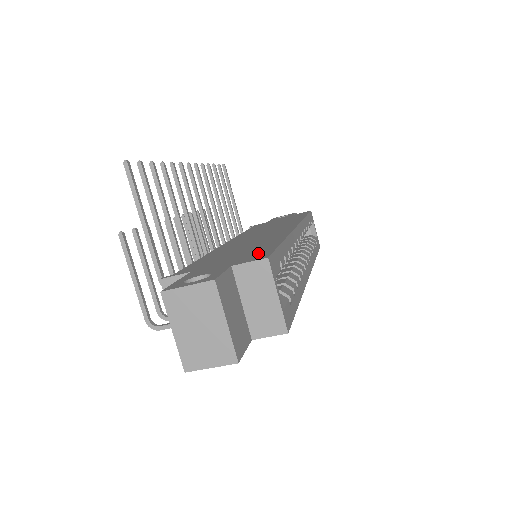
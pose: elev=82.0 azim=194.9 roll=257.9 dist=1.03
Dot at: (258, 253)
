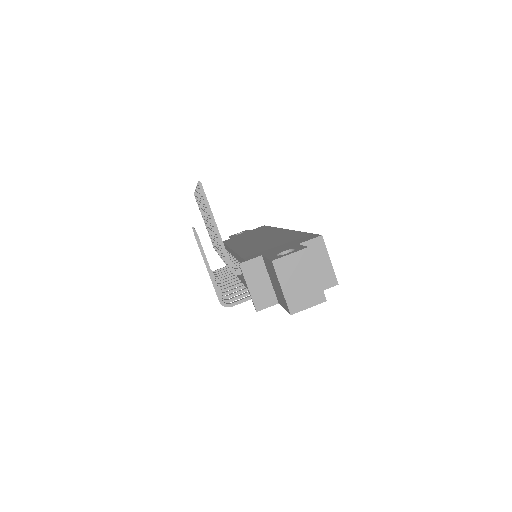
Dot at: (302, 238)
